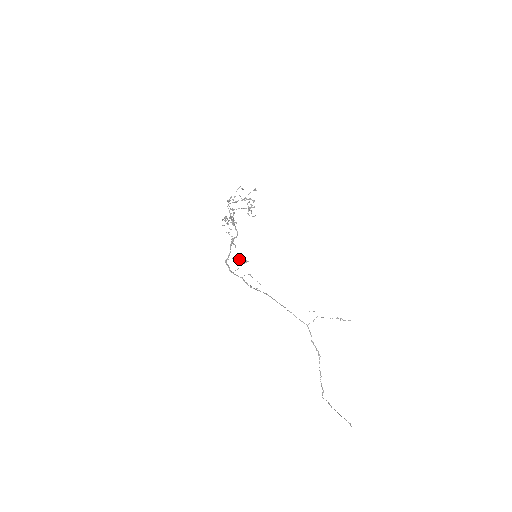
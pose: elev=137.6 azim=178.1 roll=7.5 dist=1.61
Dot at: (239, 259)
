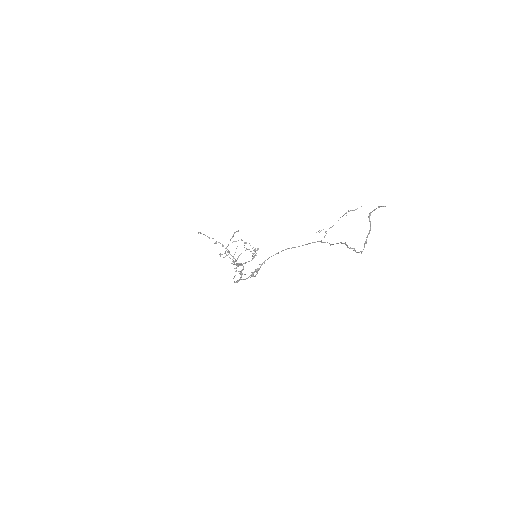
Dot at: occluded
